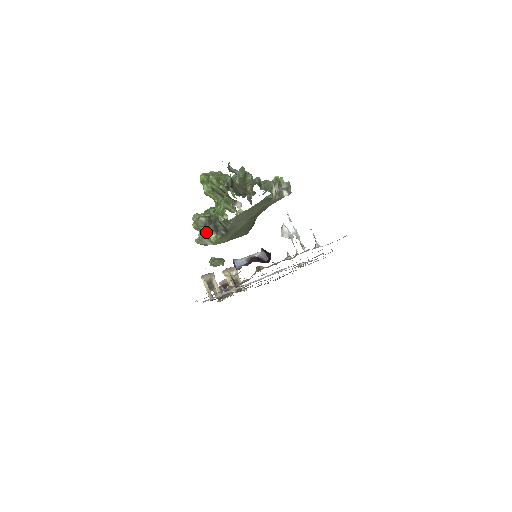
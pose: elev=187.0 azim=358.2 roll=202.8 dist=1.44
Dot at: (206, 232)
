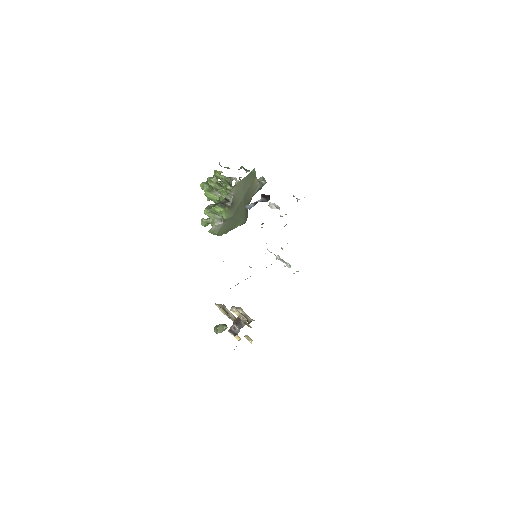
Dot at: (216, 209)
